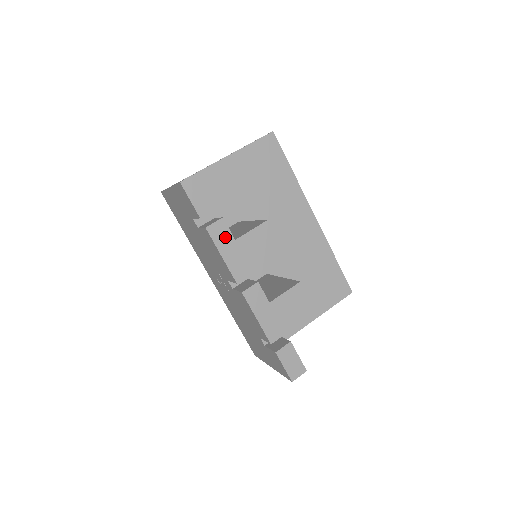
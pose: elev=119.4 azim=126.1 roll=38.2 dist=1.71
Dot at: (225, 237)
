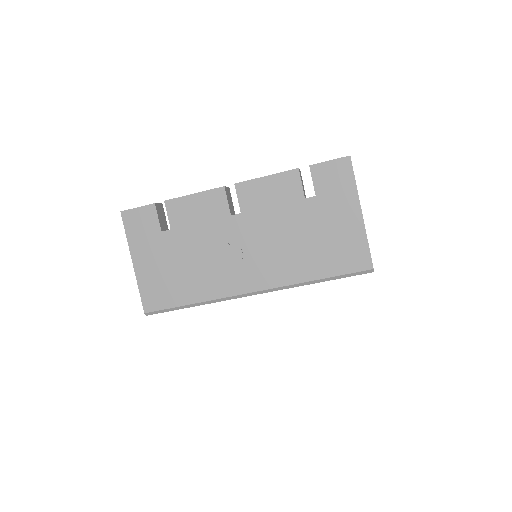
Dot at: occluded
